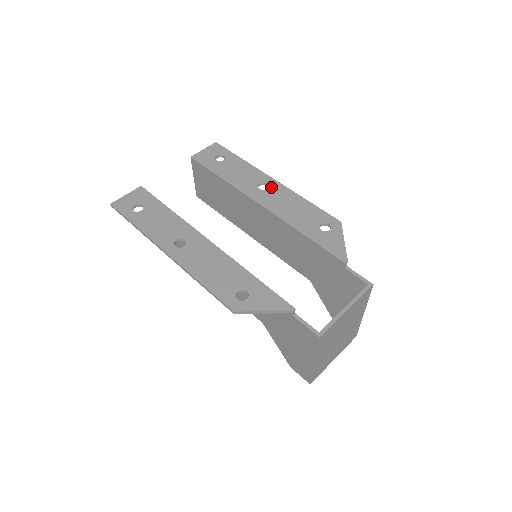
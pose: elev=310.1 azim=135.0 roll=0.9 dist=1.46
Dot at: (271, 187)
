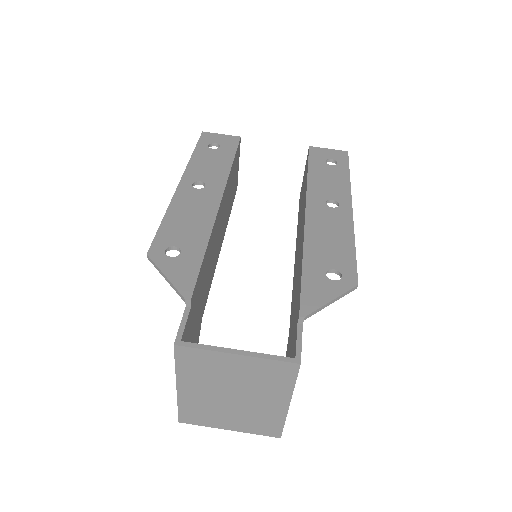
Dot at: (338, 209)
